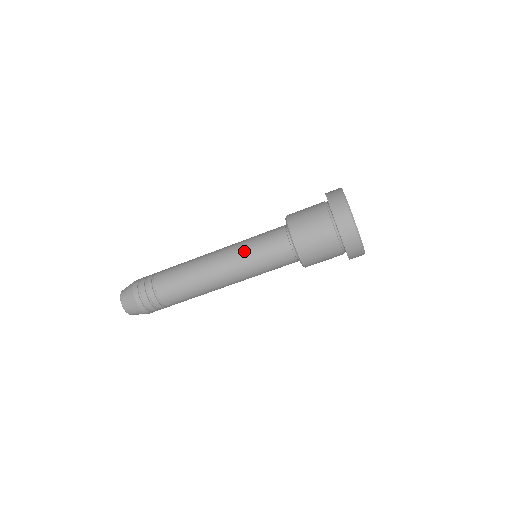
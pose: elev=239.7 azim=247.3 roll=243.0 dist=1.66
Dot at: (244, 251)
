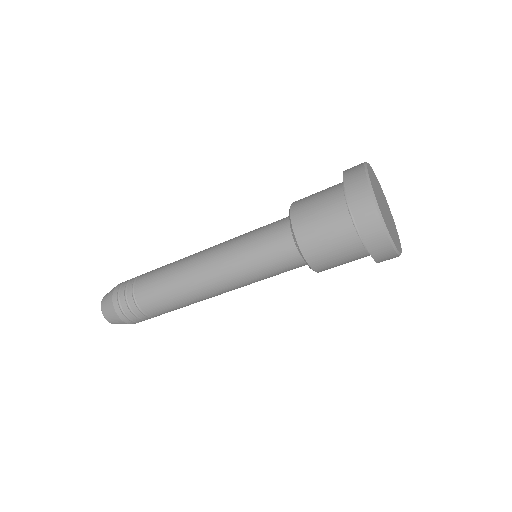
Dot at: (237, 255)
